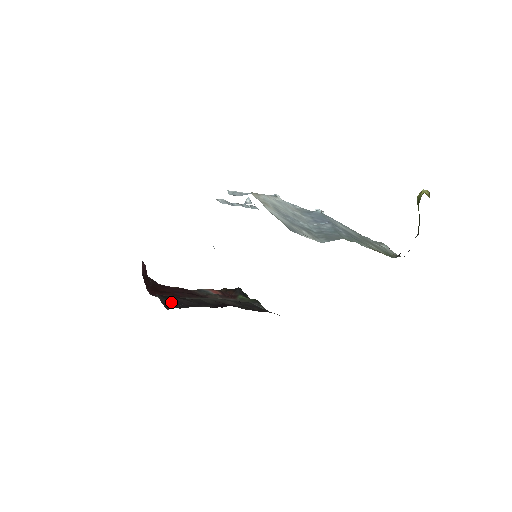
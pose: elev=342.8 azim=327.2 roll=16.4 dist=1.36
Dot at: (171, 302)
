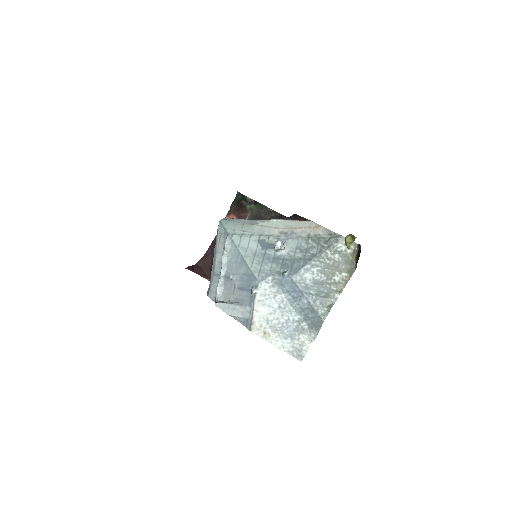
Dot at: occluded
